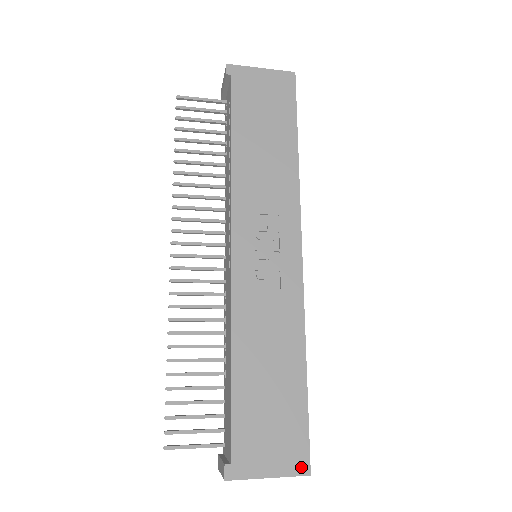
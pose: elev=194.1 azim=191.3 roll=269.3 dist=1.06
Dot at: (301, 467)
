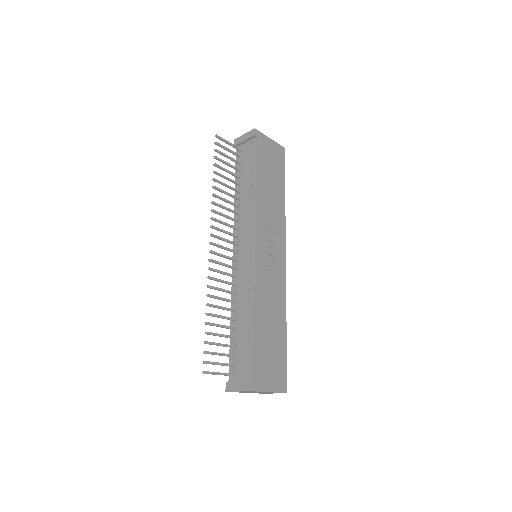
Dot at: (283, 388)
